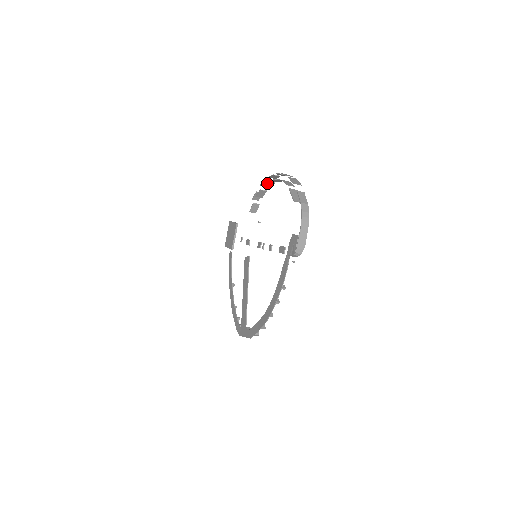
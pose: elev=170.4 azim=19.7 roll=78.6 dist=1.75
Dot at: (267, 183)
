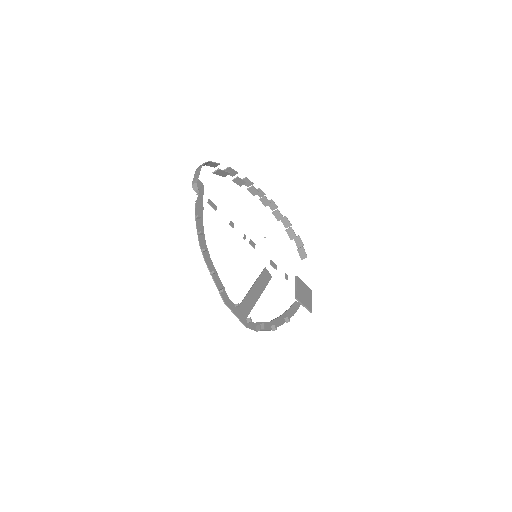
Dot at: (275, 216)
